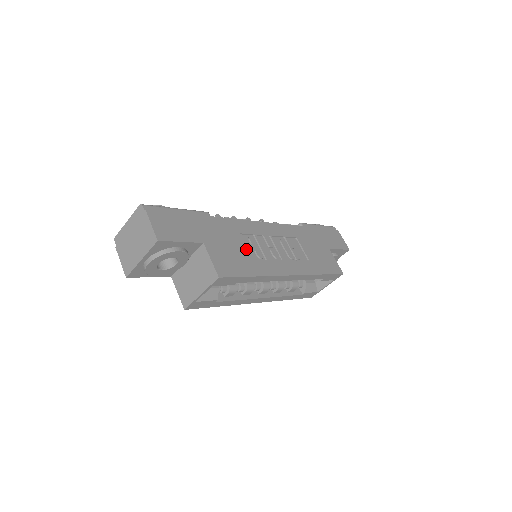
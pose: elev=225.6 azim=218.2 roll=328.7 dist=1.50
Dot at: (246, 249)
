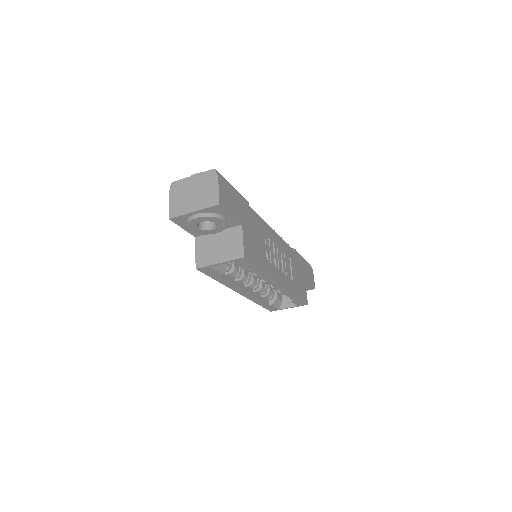
Dot at: (263, 246)
